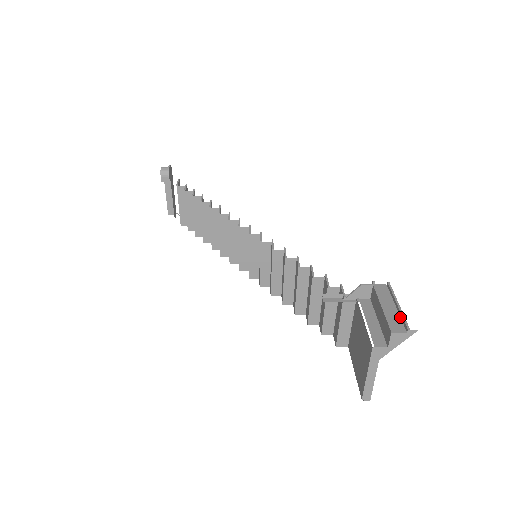
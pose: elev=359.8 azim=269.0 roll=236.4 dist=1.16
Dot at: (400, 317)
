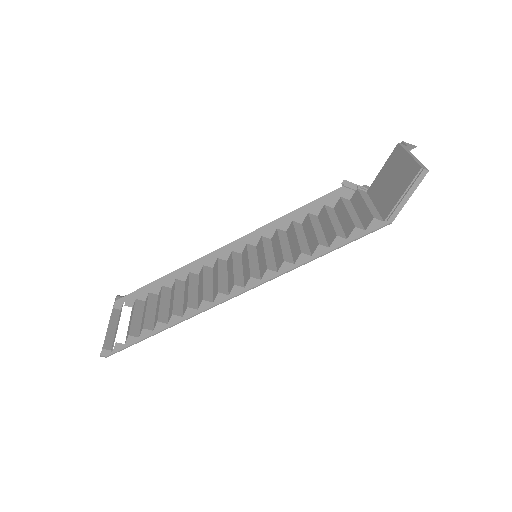
Dot at: occluded
